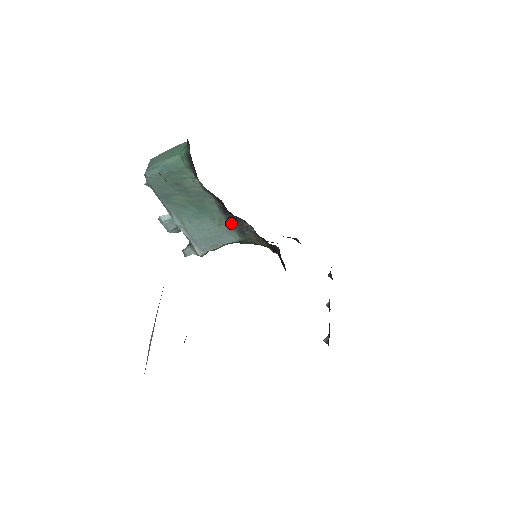
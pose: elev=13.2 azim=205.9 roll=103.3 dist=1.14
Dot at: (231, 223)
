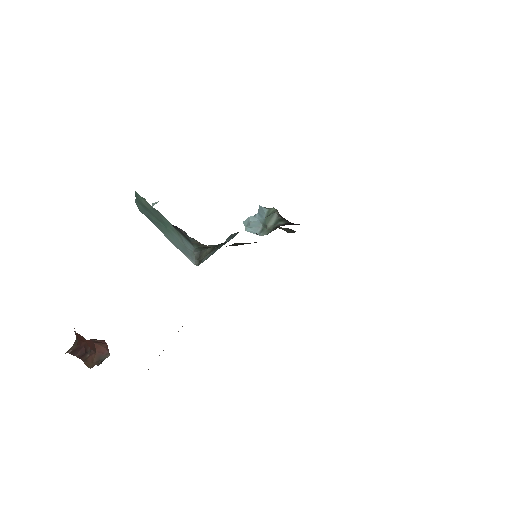
Dot at: (179, 232)
